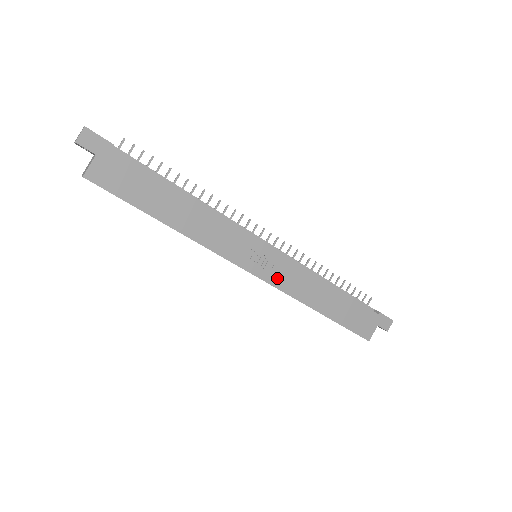
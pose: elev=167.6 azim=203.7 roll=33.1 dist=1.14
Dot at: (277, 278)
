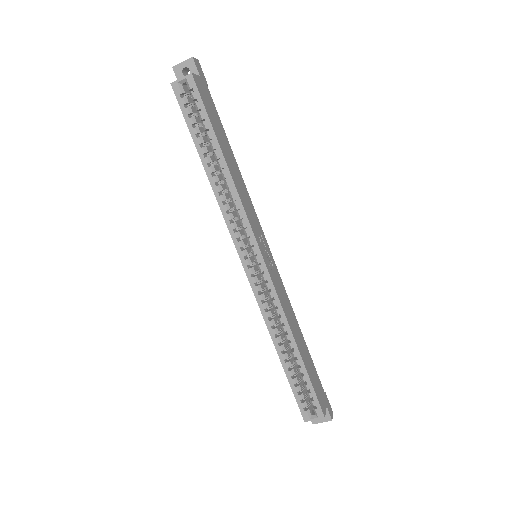
Dot at: (275, 281)
